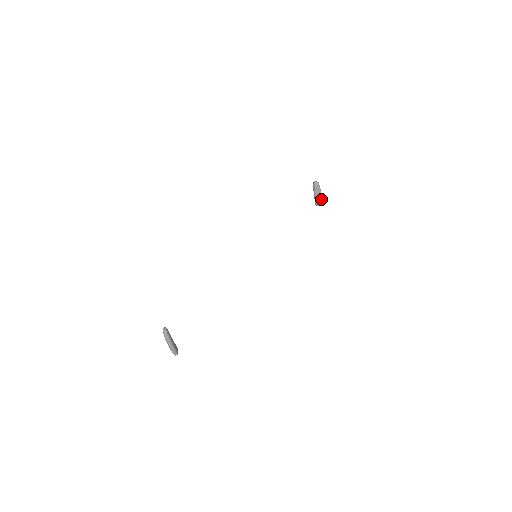
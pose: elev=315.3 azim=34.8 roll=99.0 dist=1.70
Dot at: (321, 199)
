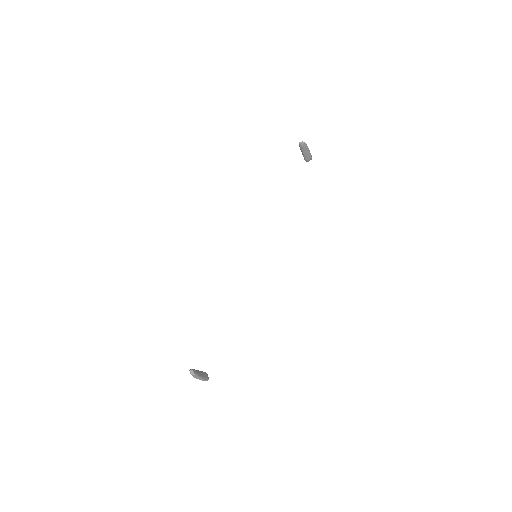
Dot at: (310, 155)
